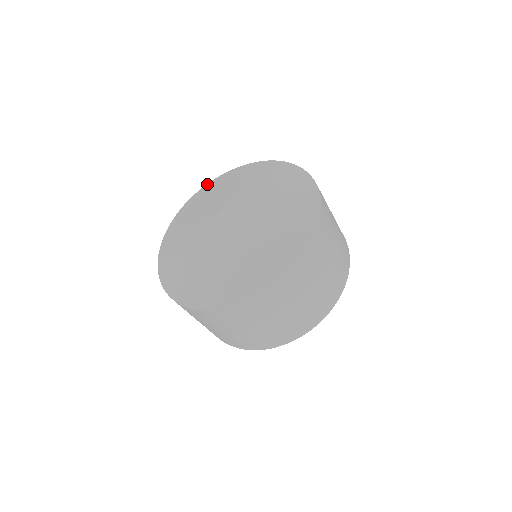
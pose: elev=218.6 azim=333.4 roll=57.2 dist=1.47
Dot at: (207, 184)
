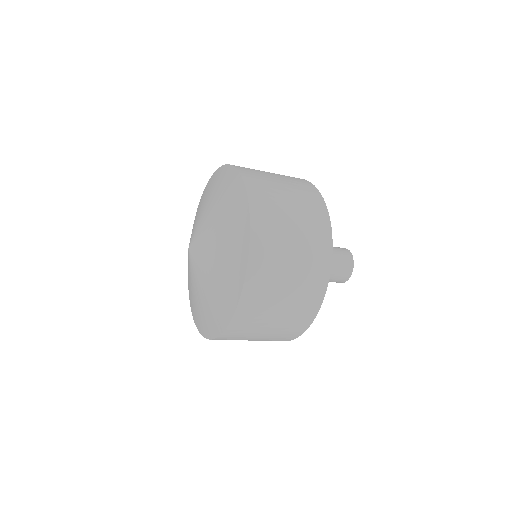
Dot at: (197, 208)
